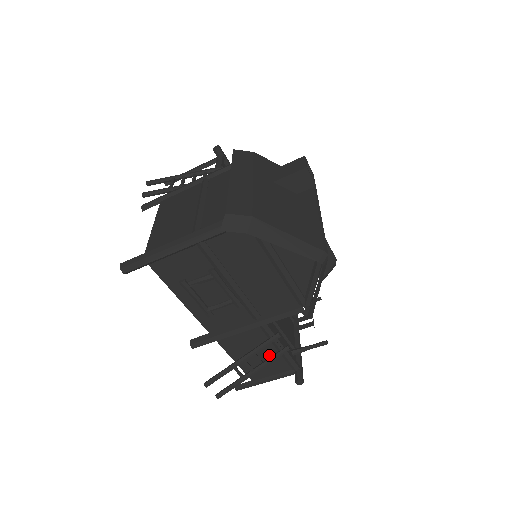
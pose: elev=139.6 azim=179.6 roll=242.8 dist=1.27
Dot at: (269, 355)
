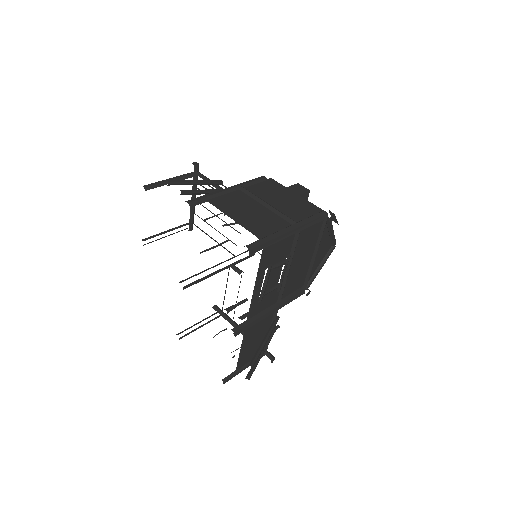
Dot at: (261, 339)
